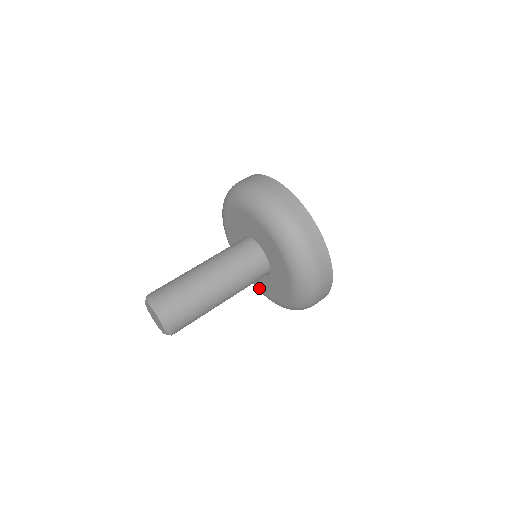
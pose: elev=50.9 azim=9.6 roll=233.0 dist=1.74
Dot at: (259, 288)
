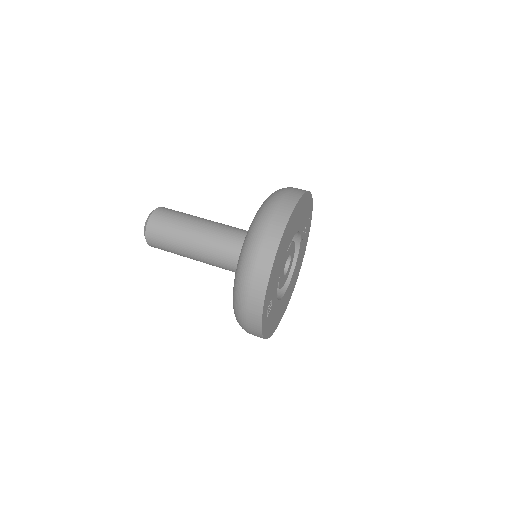
Dot at: occluded
